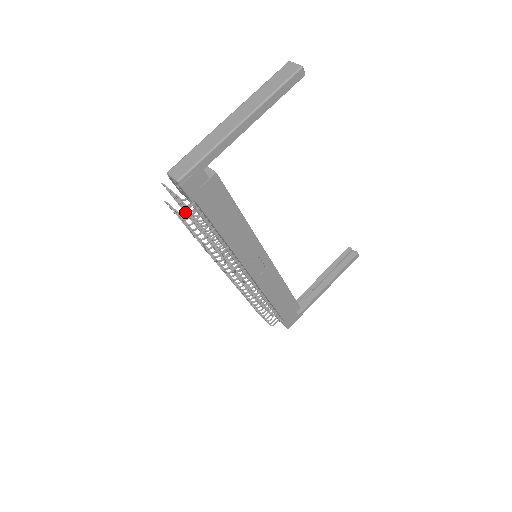
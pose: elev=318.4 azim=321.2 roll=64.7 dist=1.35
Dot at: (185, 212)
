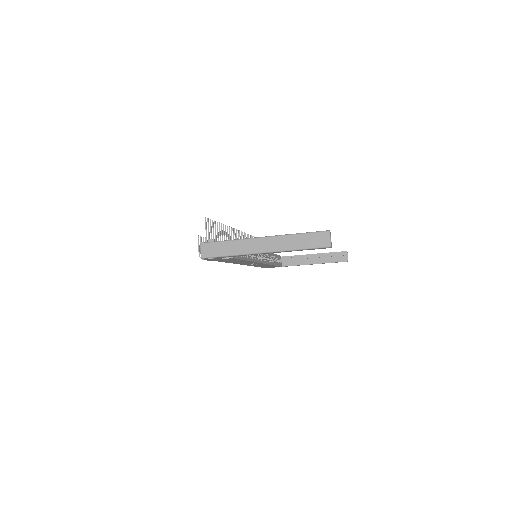
Dot at: occluded
